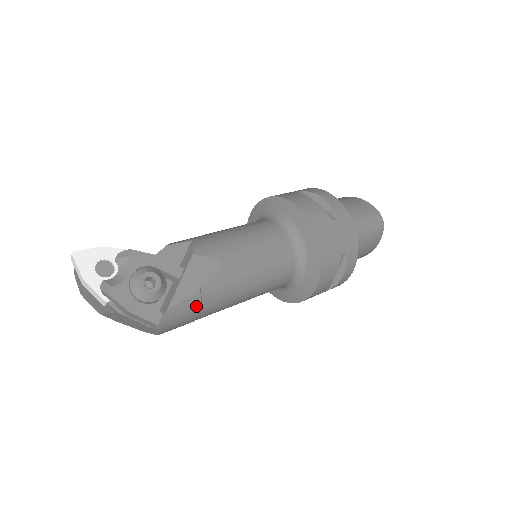
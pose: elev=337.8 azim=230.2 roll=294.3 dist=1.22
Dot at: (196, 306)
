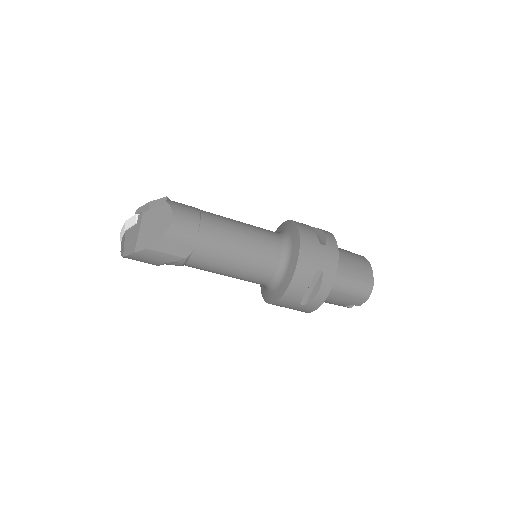
Dot at: (196, 209)
